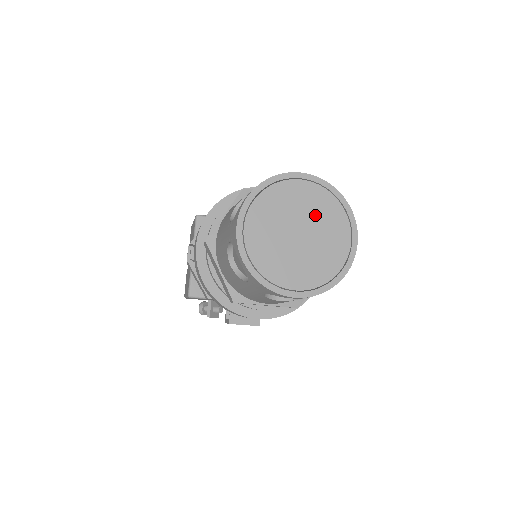
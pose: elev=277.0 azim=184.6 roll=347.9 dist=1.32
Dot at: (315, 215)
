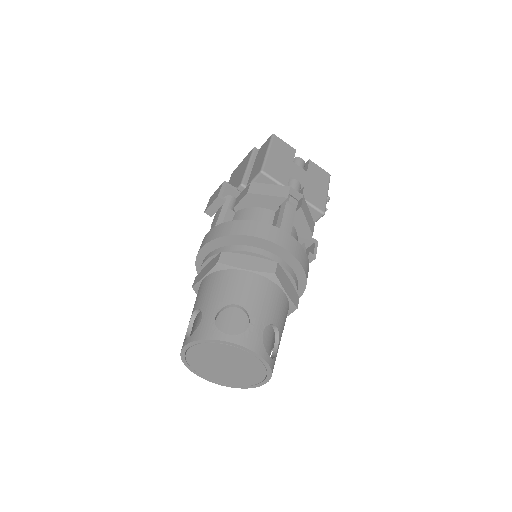
Dot at: (218, 355)
